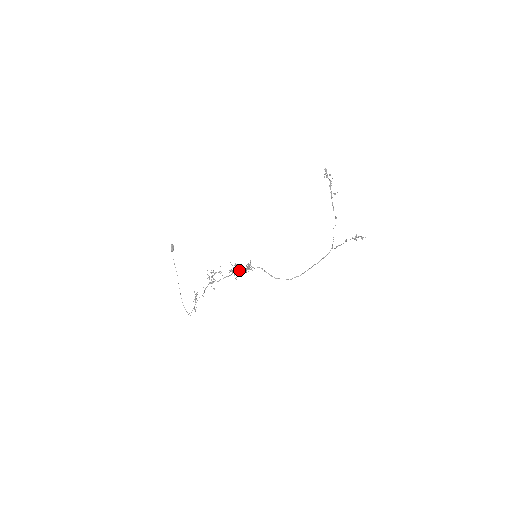
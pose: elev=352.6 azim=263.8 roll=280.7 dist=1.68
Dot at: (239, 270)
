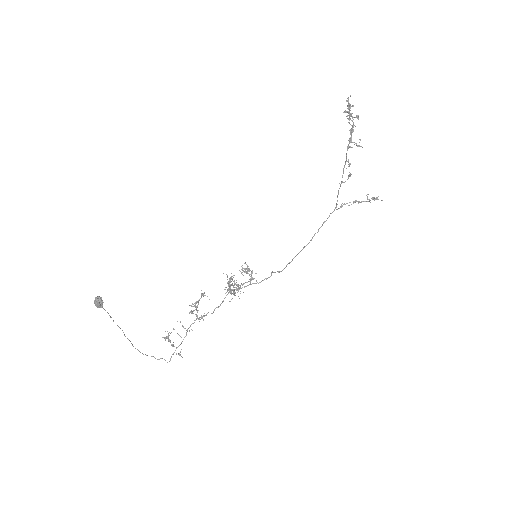
Dot at: (230, 280)
